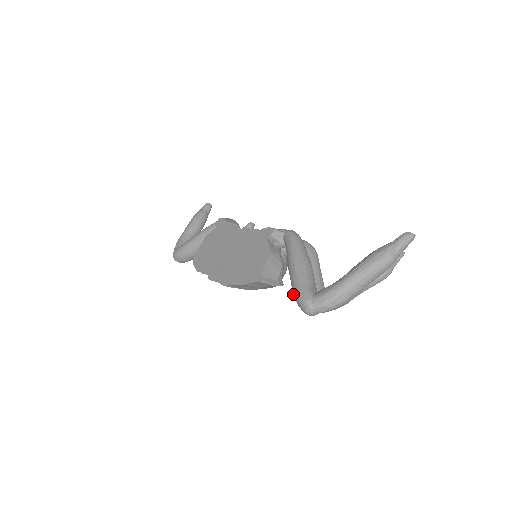
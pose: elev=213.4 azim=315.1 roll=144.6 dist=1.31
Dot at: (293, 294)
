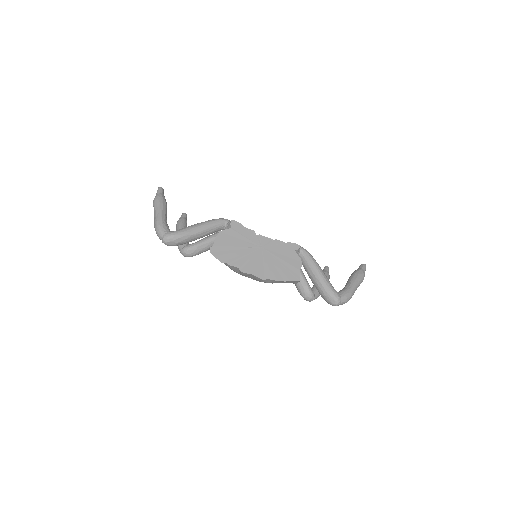
Dot at: (324, 292)
